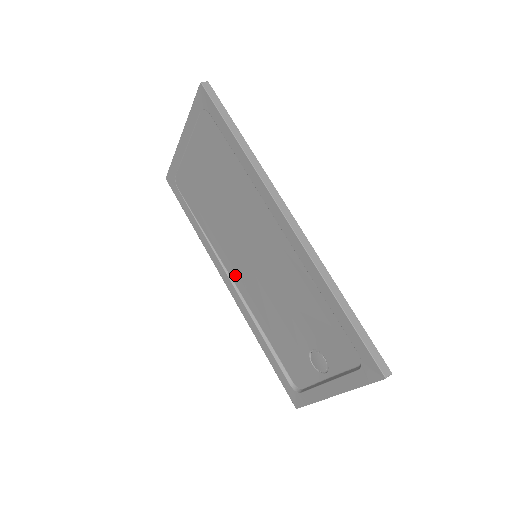
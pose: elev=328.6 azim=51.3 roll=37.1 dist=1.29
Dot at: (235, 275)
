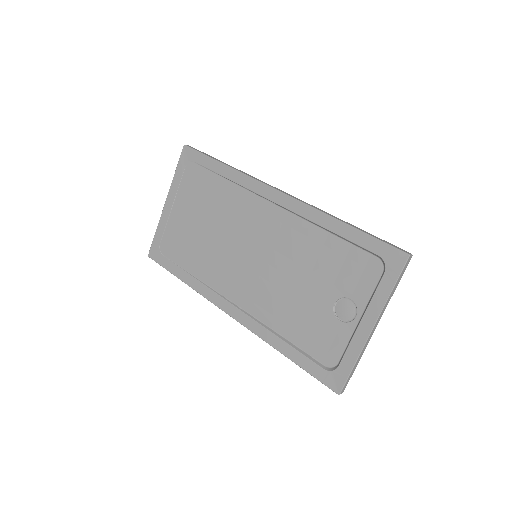
Dot at: (237, 295)
